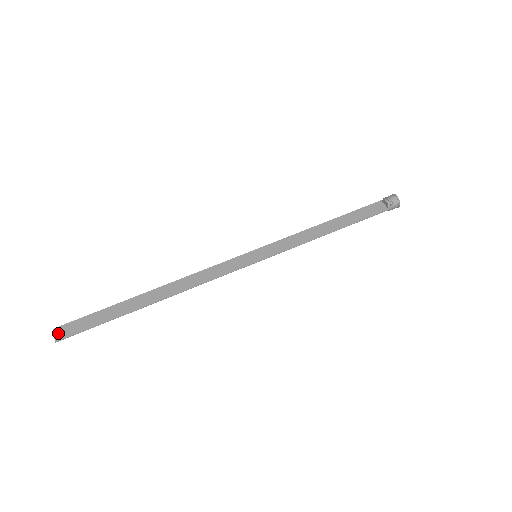
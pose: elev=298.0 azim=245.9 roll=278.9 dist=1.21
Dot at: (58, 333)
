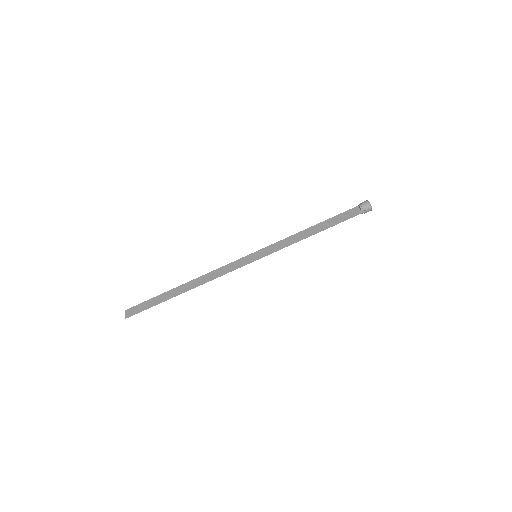
Dot at: (127, 313)
